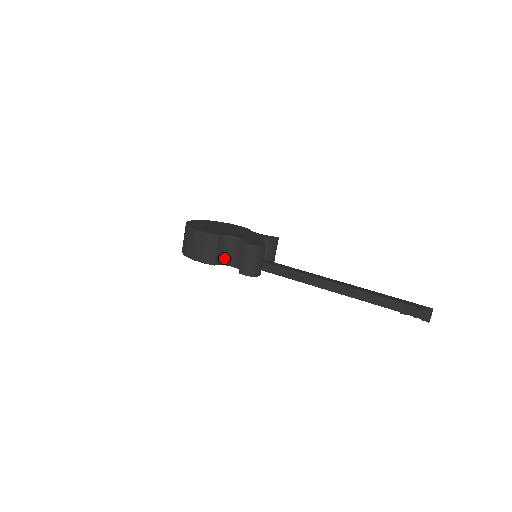
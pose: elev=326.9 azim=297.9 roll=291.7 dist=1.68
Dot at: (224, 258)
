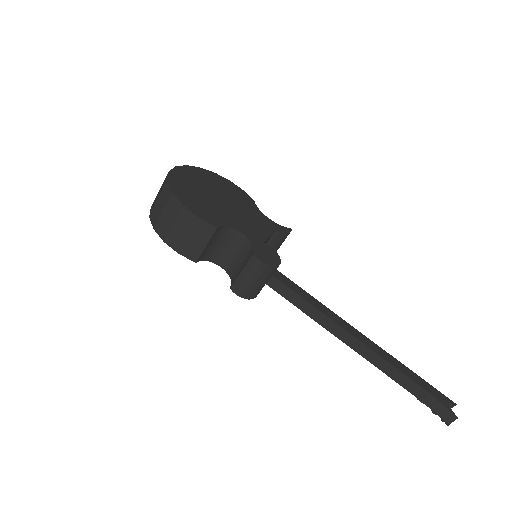
Dot at: (212, 253)
